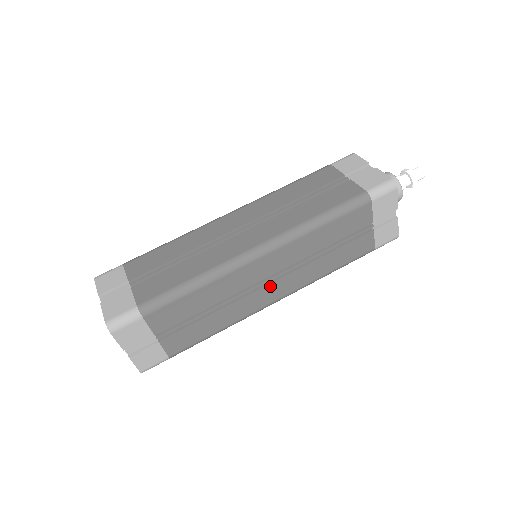
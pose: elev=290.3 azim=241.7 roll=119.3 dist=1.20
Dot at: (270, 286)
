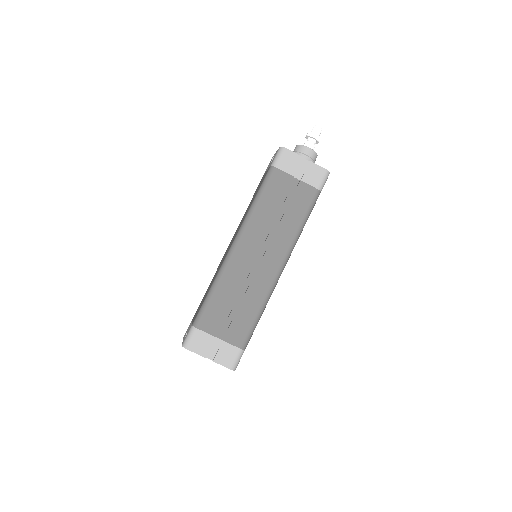
Dot at: occluded
